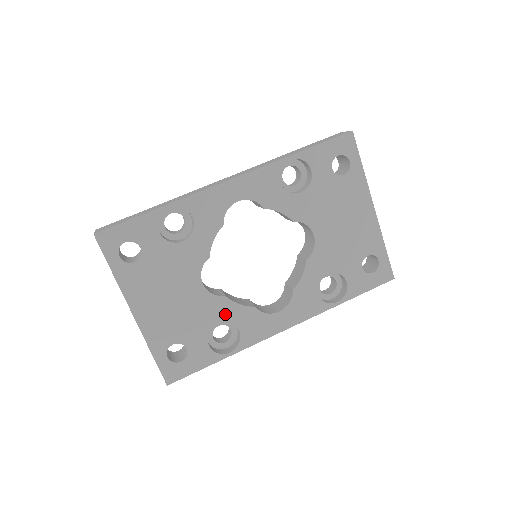
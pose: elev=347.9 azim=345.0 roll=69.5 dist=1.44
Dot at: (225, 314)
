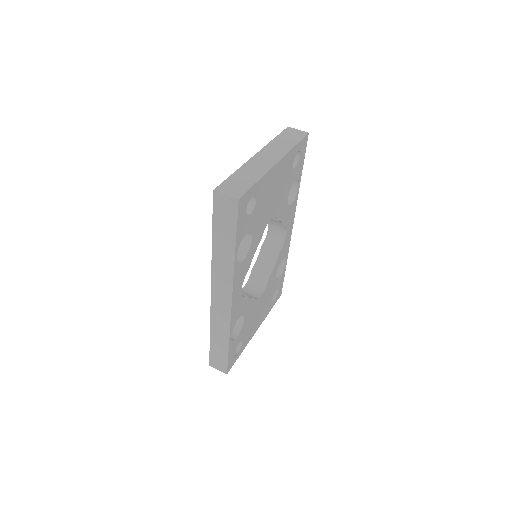
Dot at: (275, 273)
